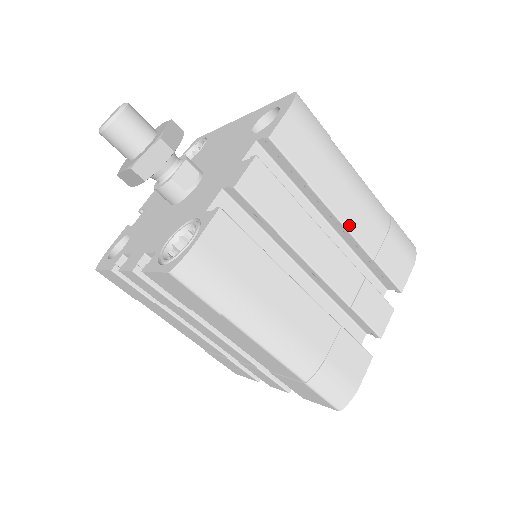
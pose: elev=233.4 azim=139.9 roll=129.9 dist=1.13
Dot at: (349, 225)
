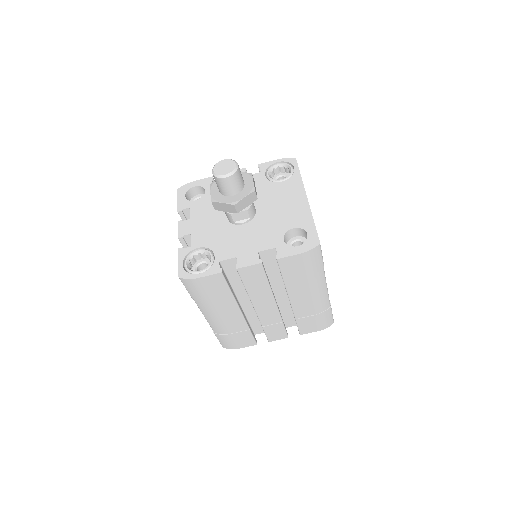
Dot at: (294, 303)
